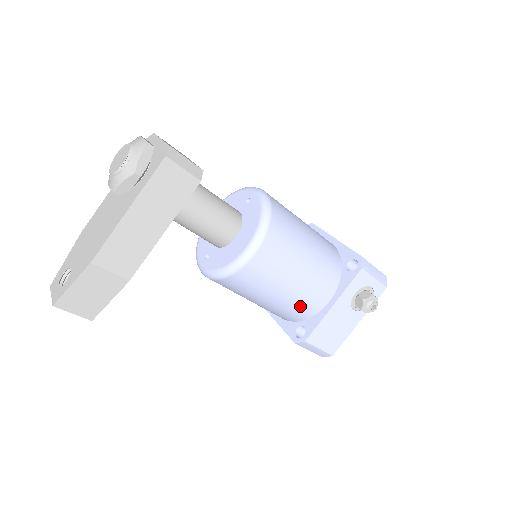
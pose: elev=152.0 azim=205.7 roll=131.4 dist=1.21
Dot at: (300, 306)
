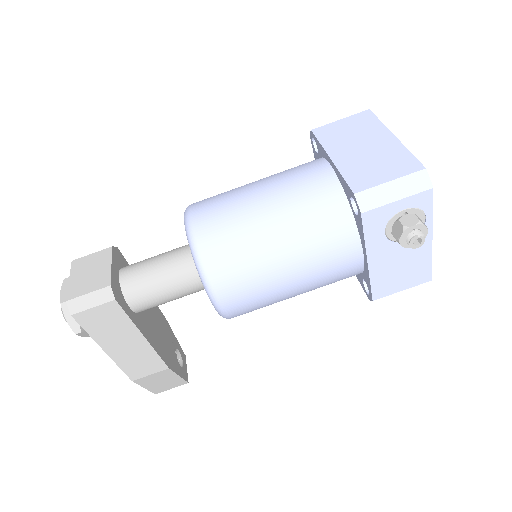
Dot at: (334, 280)
